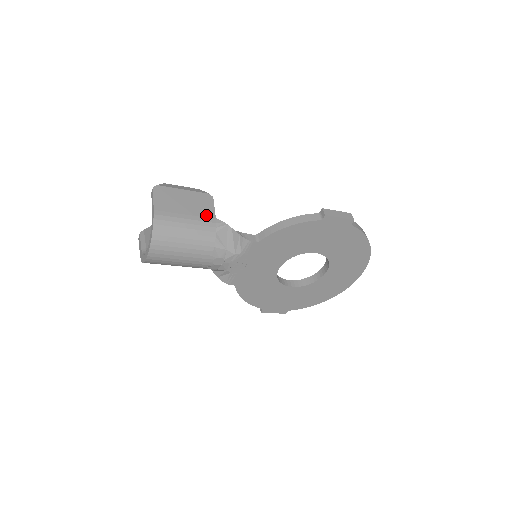
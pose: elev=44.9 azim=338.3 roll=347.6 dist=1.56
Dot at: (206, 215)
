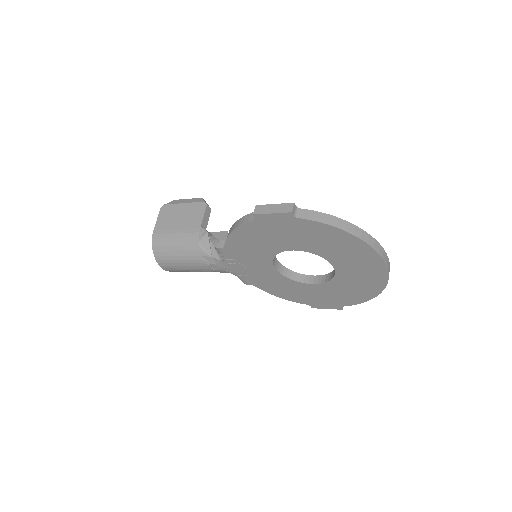
Dot at: (193, 226)
